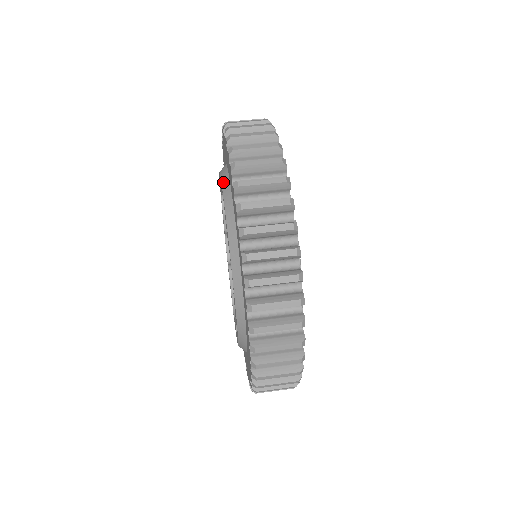
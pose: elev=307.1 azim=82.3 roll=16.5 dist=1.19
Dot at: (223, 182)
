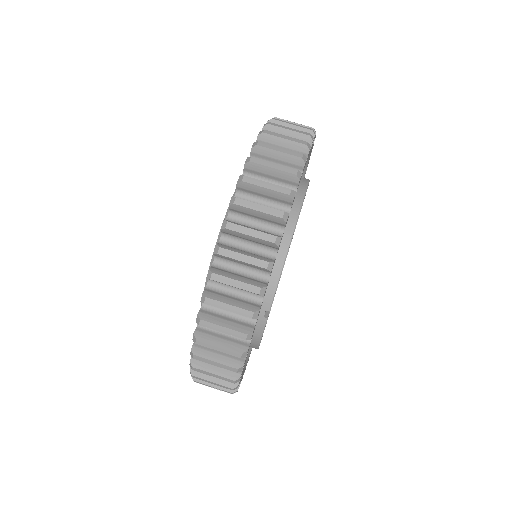
Dot at: occluded
